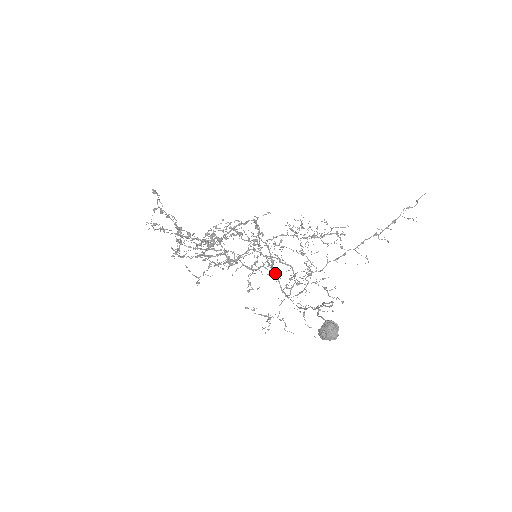
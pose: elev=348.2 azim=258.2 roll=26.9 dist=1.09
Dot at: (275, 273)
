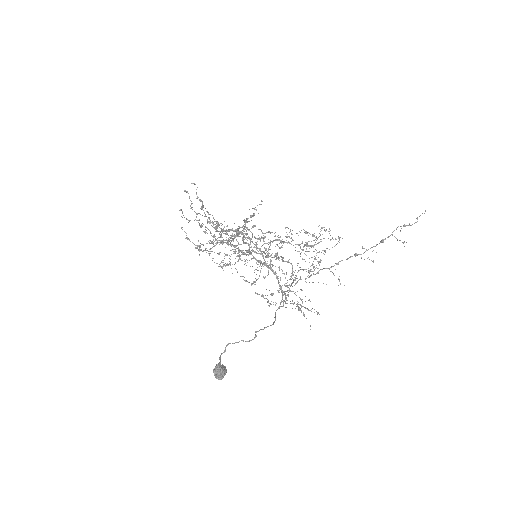
Dot at: (263, 277)
